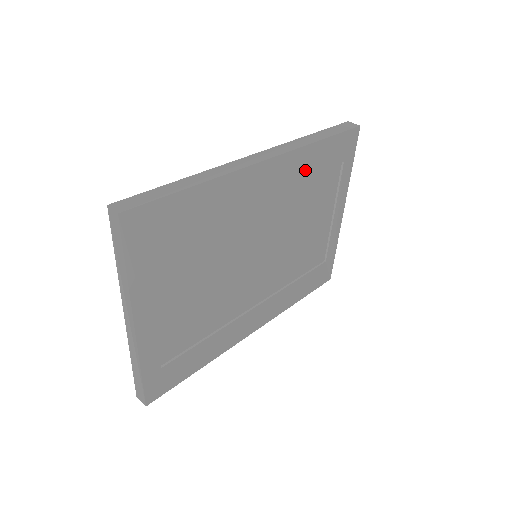
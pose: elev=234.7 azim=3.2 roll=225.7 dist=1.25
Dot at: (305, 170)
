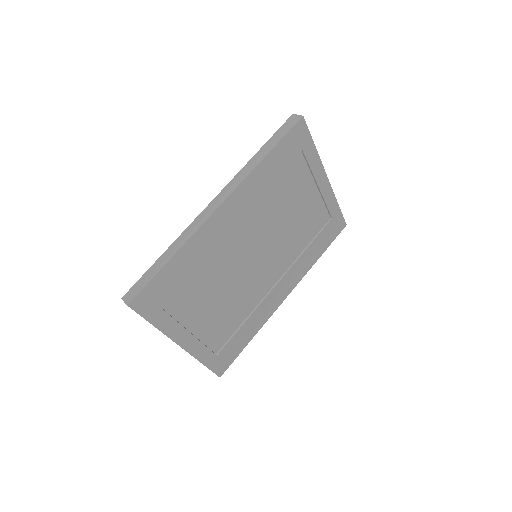
Dot at: (263, 184)
